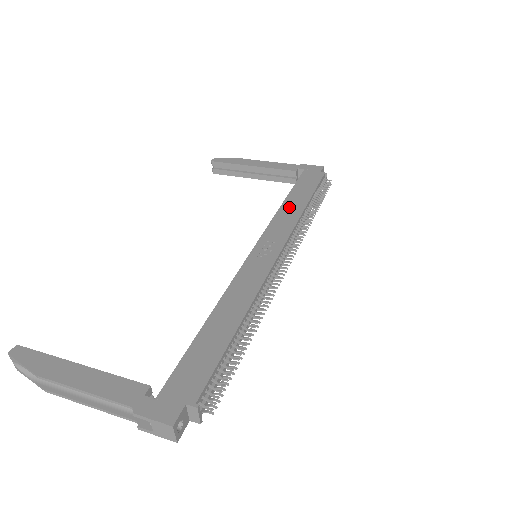
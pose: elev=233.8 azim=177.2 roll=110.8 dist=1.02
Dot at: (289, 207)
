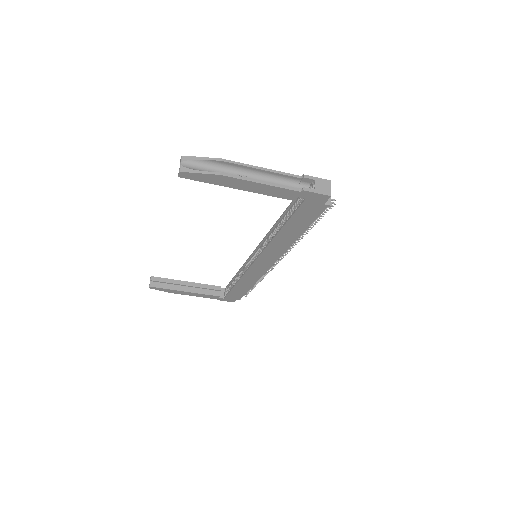
Dot at: occluded
